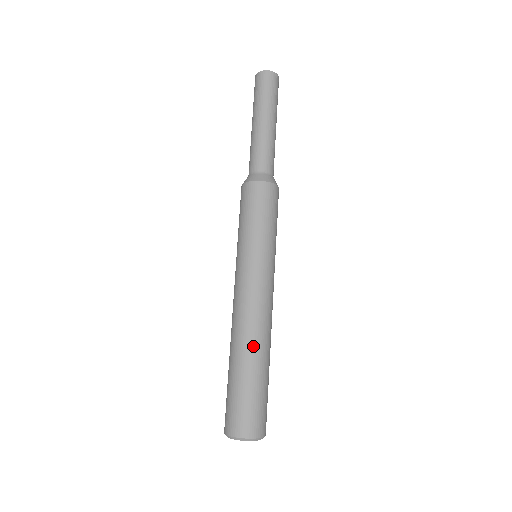
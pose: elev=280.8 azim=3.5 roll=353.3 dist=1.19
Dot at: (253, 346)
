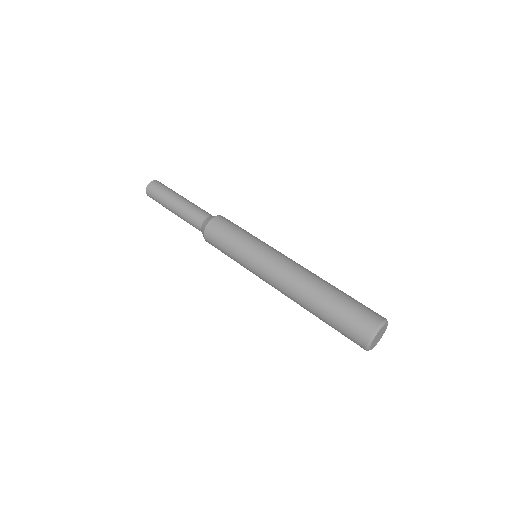
Dot at: (316, 283)
